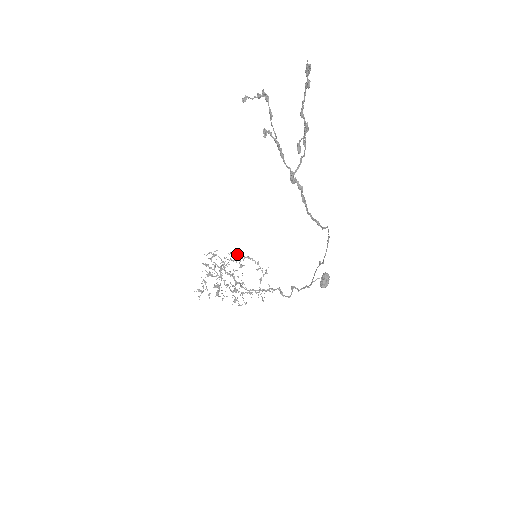
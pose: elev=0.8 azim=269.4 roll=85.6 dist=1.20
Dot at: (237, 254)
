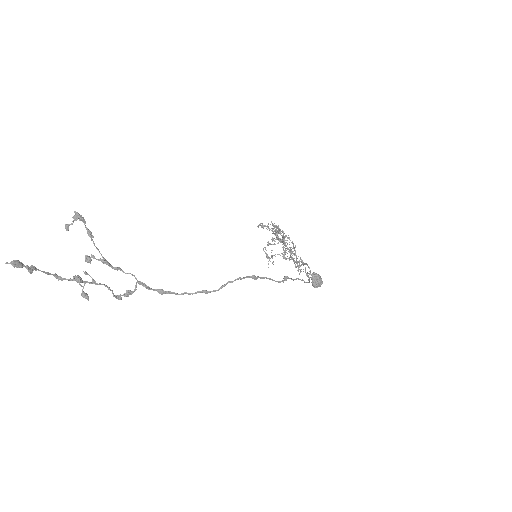
Dot at: occluded
